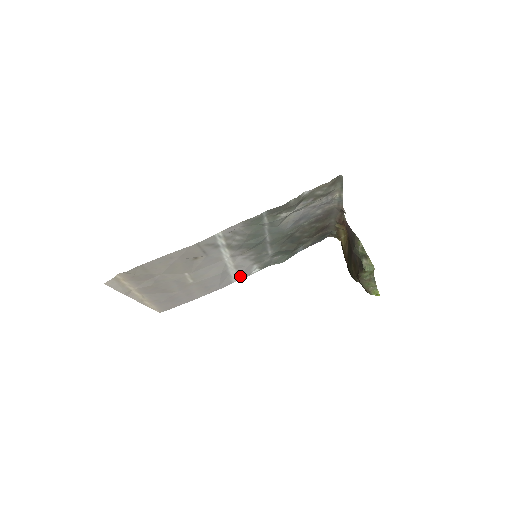
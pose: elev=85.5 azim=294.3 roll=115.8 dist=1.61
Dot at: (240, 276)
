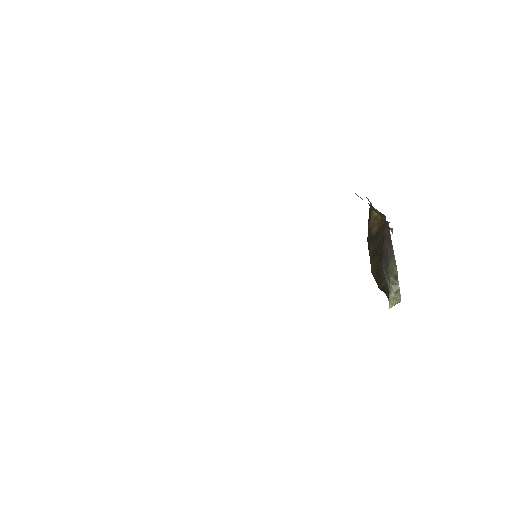
Dot at: occluded
